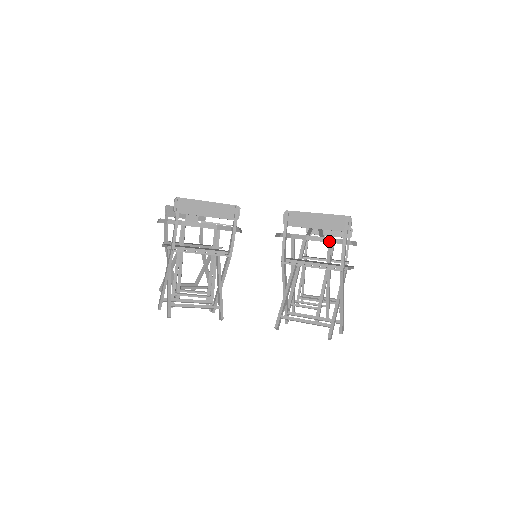
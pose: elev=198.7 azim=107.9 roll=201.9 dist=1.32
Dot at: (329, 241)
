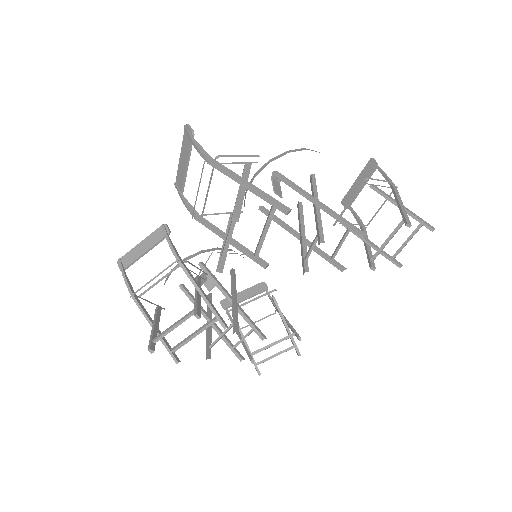
Dot at: (260, 171)
